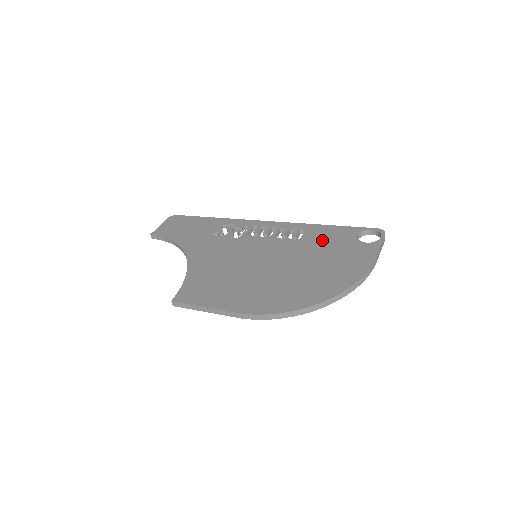
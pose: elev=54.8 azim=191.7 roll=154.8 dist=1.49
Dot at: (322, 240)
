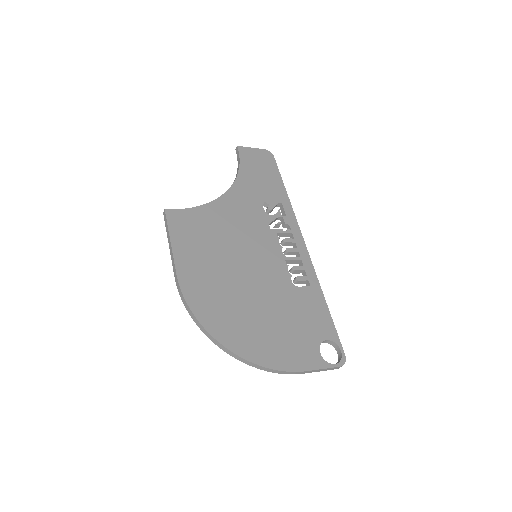
Dot at: (304, 309)
